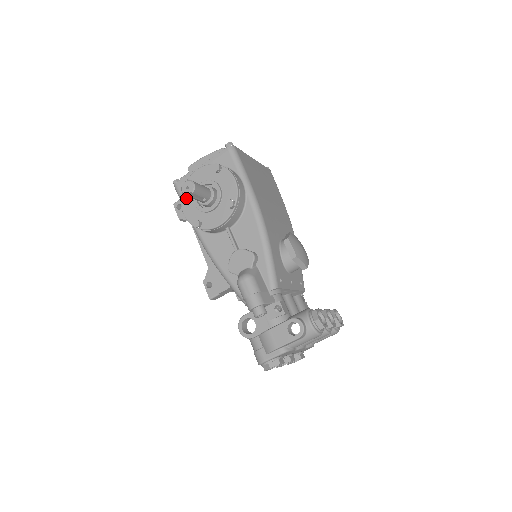
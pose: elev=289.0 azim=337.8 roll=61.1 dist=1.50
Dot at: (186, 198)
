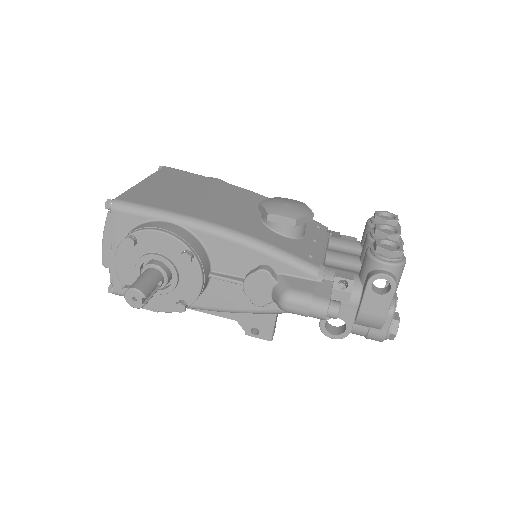
Dot at: occluded
